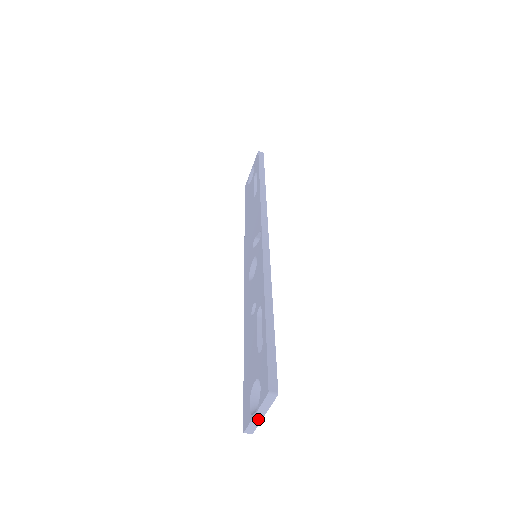
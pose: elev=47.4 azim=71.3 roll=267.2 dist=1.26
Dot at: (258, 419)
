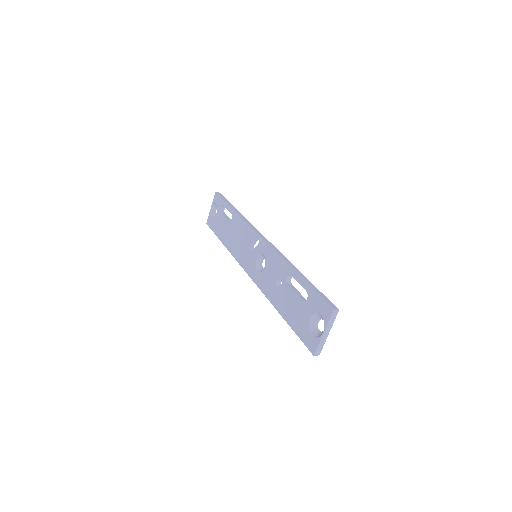
Dot at: (325, 338)
